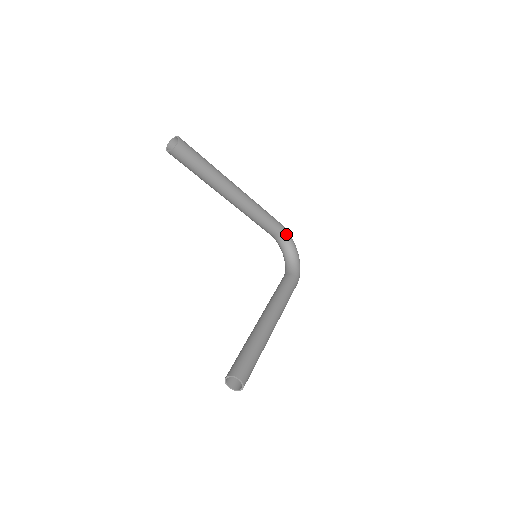
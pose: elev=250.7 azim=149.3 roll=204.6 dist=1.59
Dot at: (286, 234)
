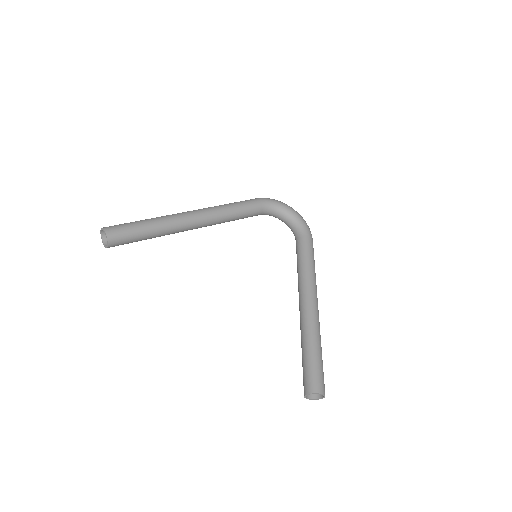
Dot at: (269, 204)
